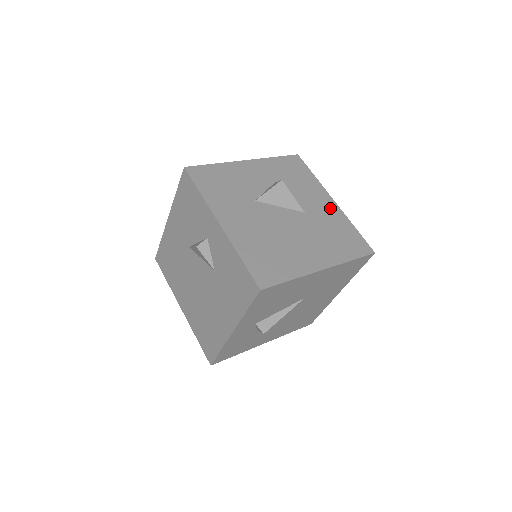
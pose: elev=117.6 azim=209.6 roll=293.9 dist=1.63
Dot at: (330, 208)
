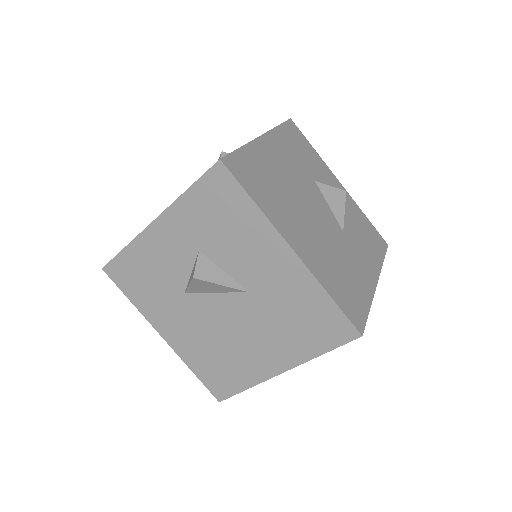
Dot at: (286, 270)
